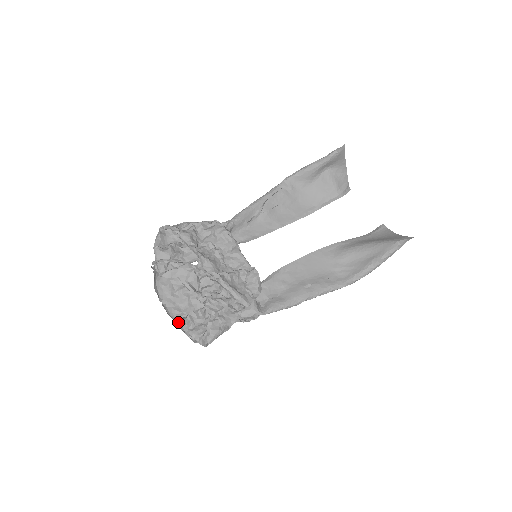
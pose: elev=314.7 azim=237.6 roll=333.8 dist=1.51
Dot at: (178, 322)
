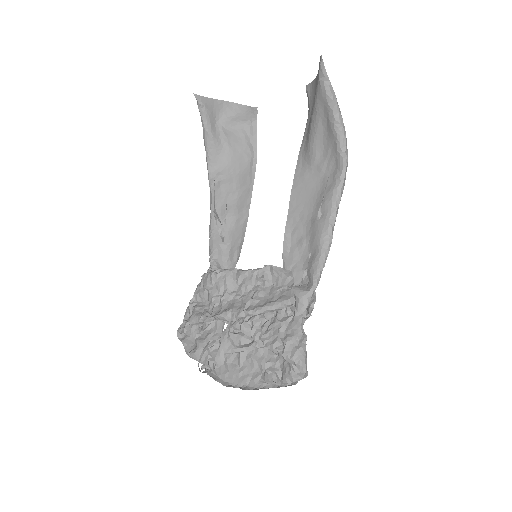
Dot at: (267, 385)
